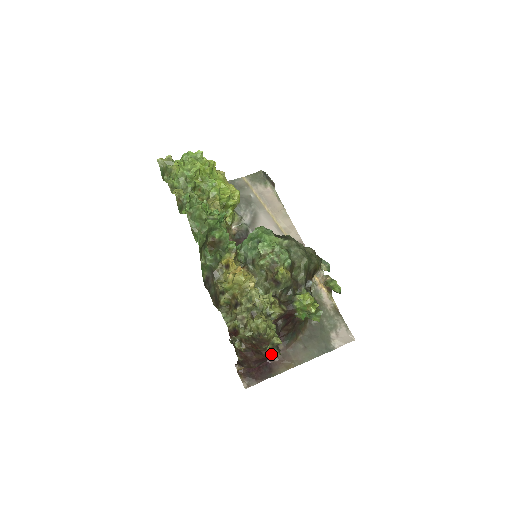
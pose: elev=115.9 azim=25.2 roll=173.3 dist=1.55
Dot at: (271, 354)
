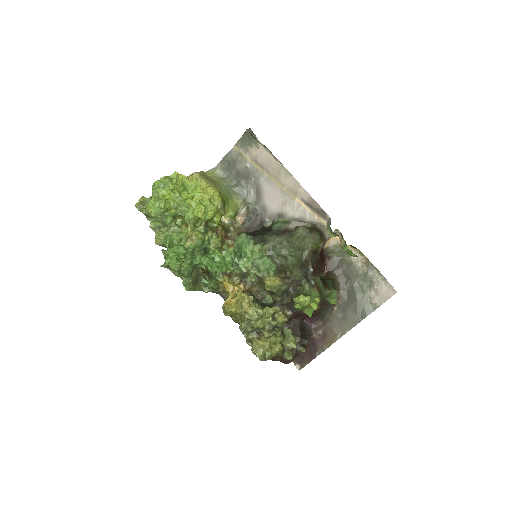
Dot at: (291, 358)
